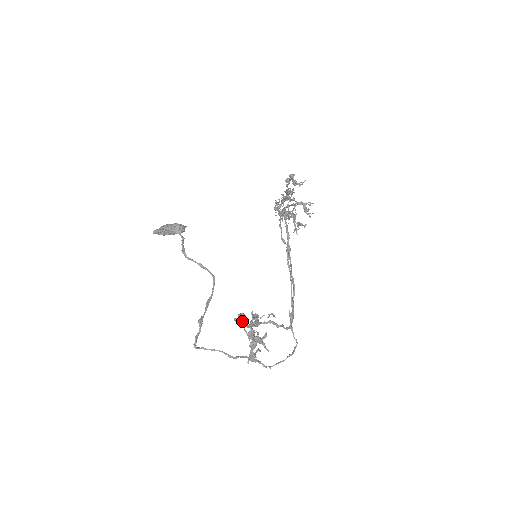
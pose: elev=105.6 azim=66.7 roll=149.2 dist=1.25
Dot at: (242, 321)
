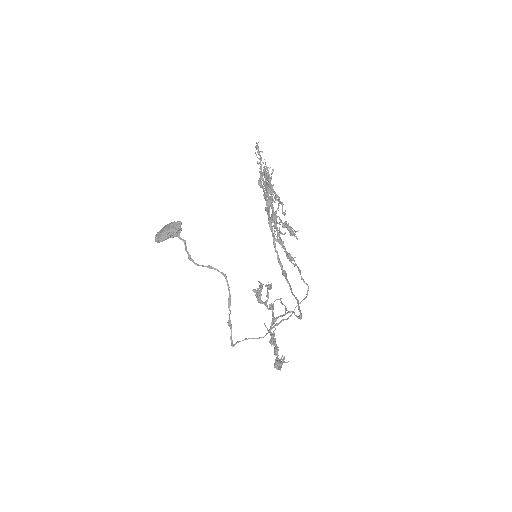
Dot at: (260, 301)
